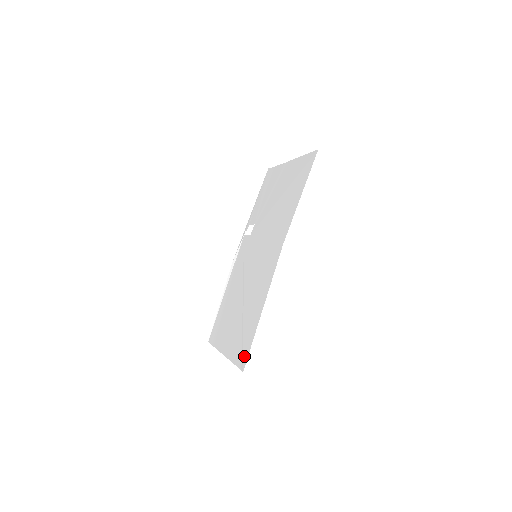
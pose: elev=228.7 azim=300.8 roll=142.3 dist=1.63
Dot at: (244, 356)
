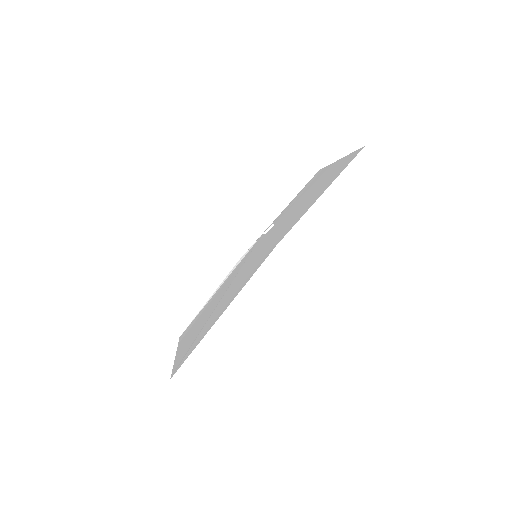
Dot at: (181, 362)
